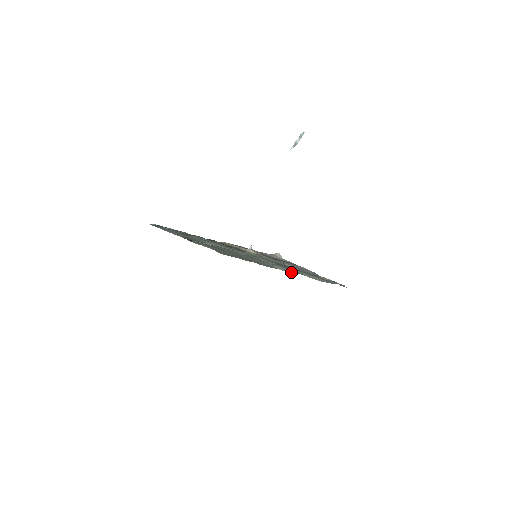
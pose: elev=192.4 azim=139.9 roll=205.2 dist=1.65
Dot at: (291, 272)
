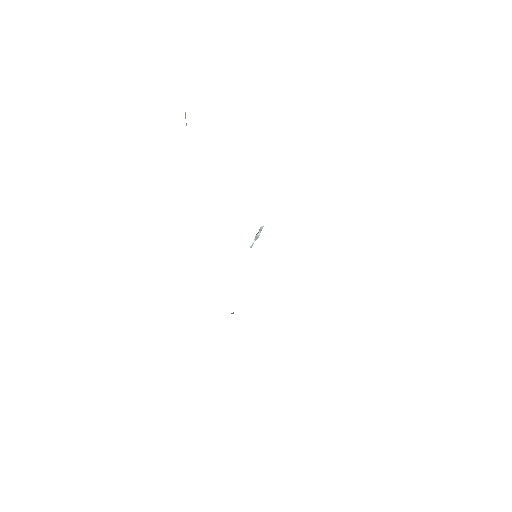
Dot at: occluded
